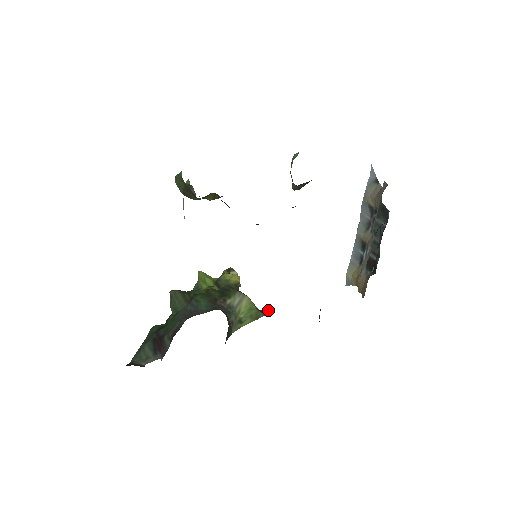
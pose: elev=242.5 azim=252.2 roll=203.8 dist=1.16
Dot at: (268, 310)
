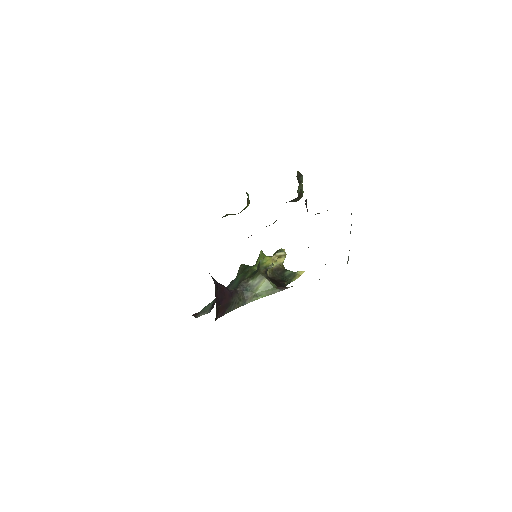
Dot at: (286, 287)
